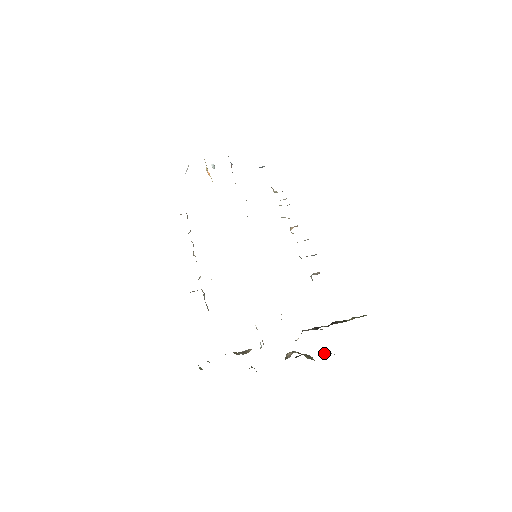
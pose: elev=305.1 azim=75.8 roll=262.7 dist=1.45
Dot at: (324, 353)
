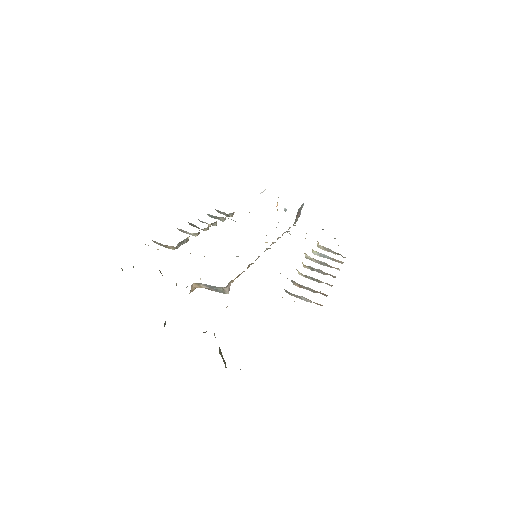
Dot at: occluded
